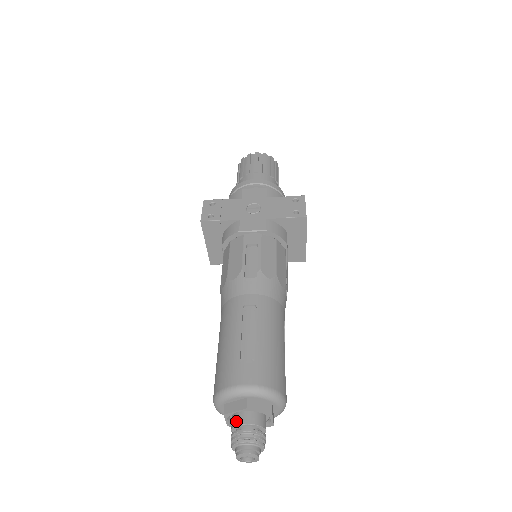
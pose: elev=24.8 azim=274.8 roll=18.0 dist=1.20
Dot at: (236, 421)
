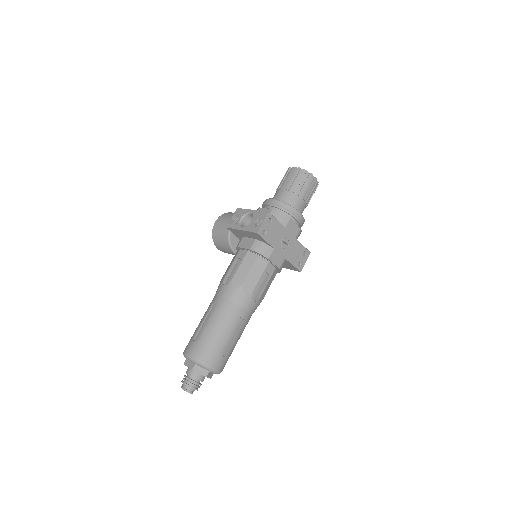
Dot at: (195, 376)
